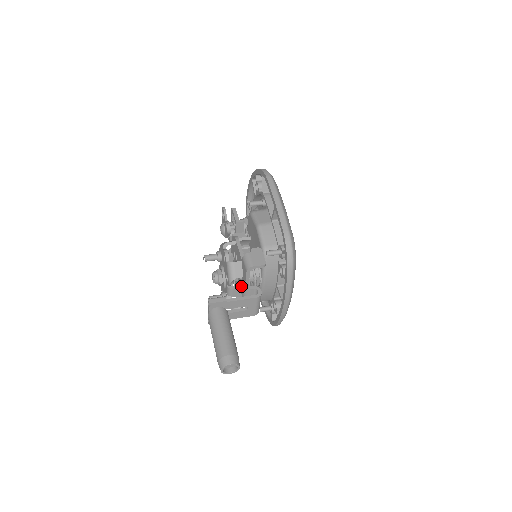
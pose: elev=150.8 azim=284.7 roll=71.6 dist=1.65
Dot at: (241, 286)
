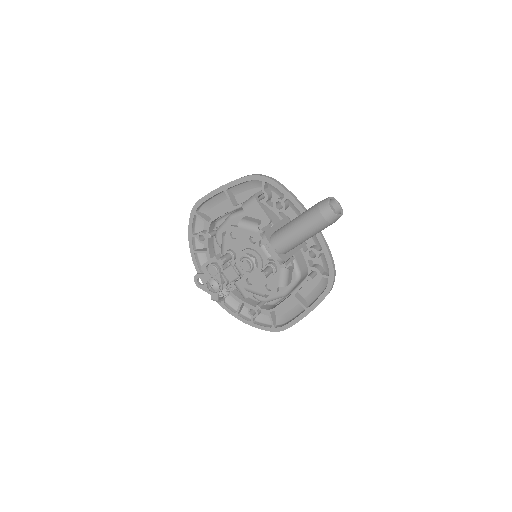
Dot at: occluded
